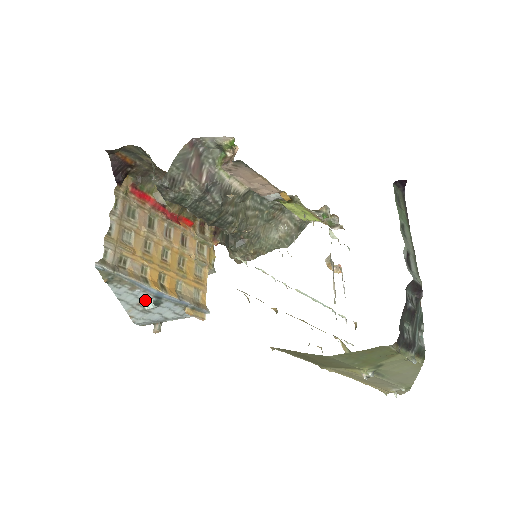
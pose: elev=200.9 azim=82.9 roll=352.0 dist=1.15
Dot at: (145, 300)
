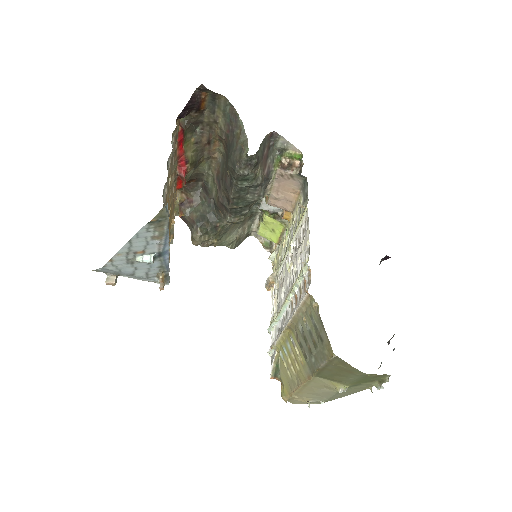
Dot at: (147, 252)
